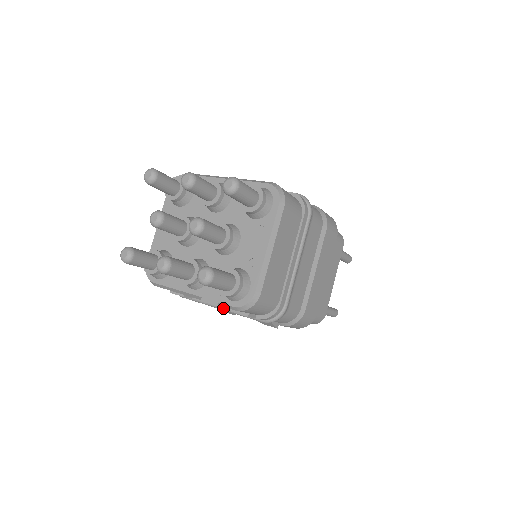
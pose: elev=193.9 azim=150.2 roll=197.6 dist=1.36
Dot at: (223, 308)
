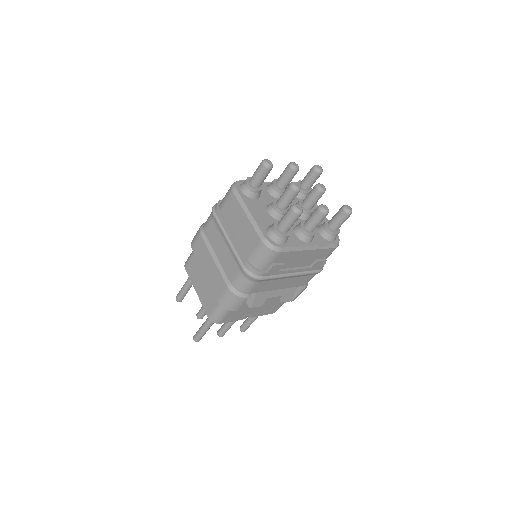
Dot at: (296, 273)
